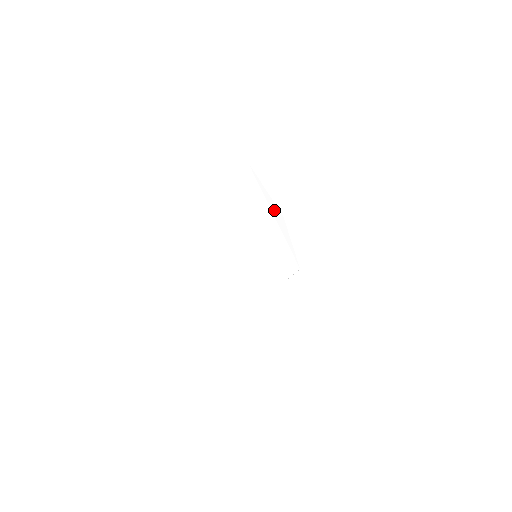
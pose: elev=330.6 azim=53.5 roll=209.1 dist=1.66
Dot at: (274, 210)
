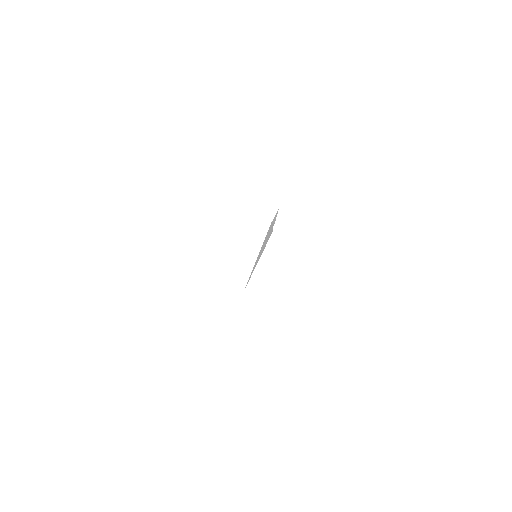
Dot at: (241, 282)
